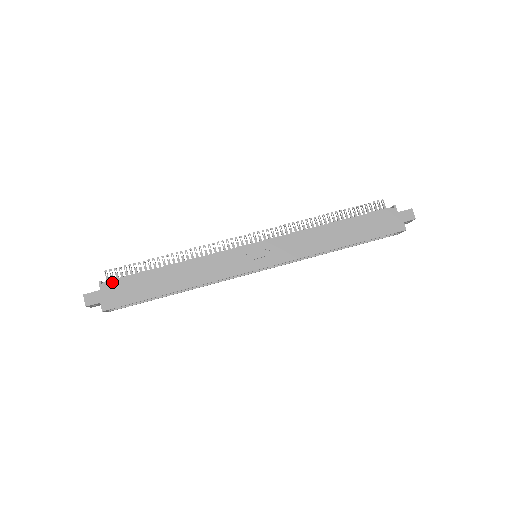
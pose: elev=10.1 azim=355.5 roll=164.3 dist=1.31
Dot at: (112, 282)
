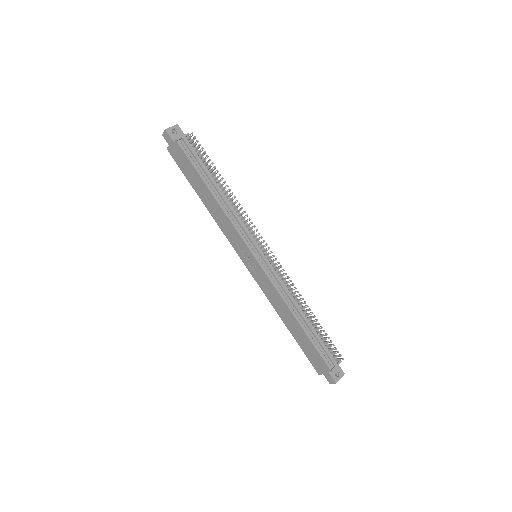
Dot at: (181, 149)
